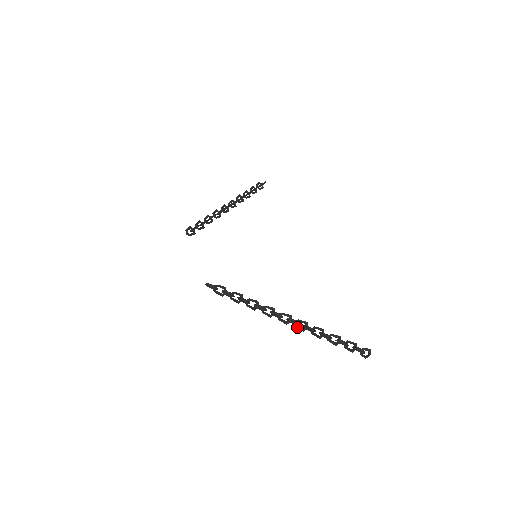
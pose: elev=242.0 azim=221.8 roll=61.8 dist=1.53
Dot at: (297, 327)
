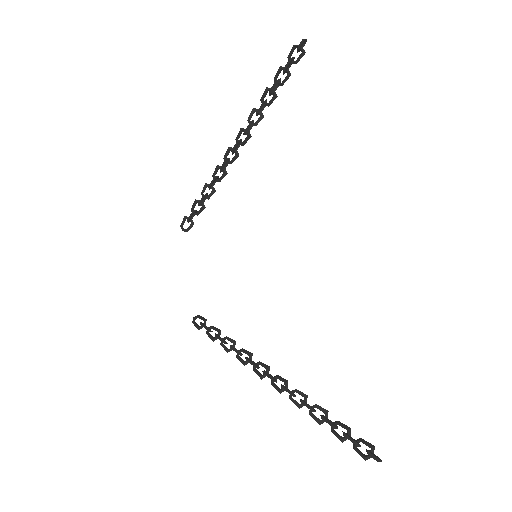
Dot at: occluded
